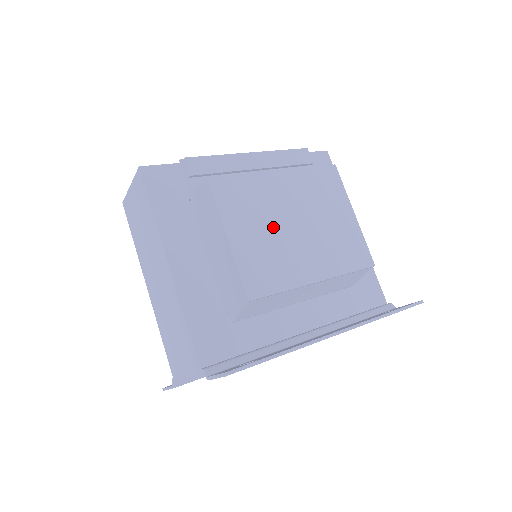
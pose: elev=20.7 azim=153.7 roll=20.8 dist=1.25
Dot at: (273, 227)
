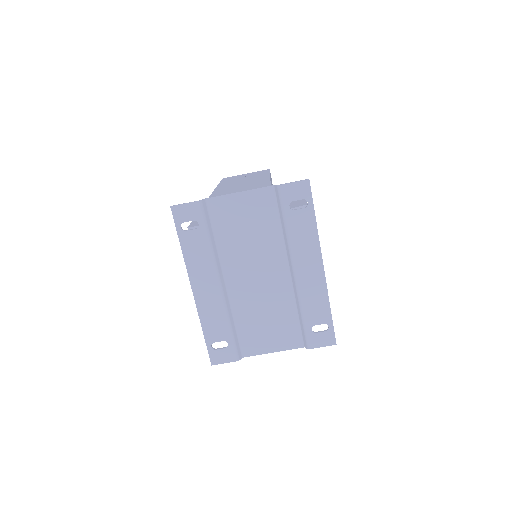
Dot at: occluded
